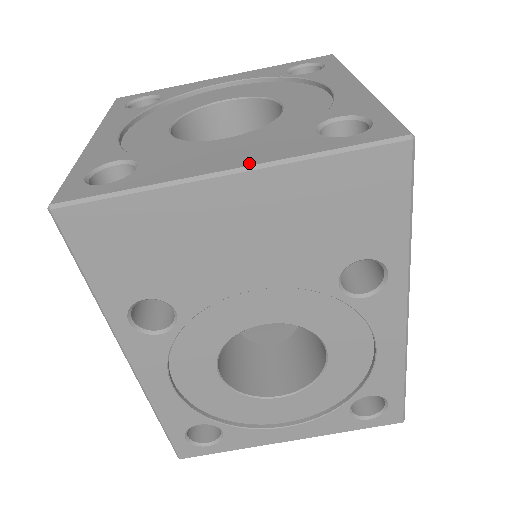
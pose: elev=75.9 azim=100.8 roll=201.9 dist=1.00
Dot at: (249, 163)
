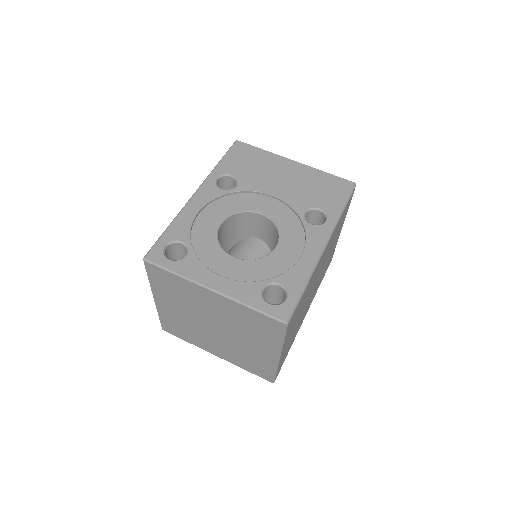
Dot at: occluded
